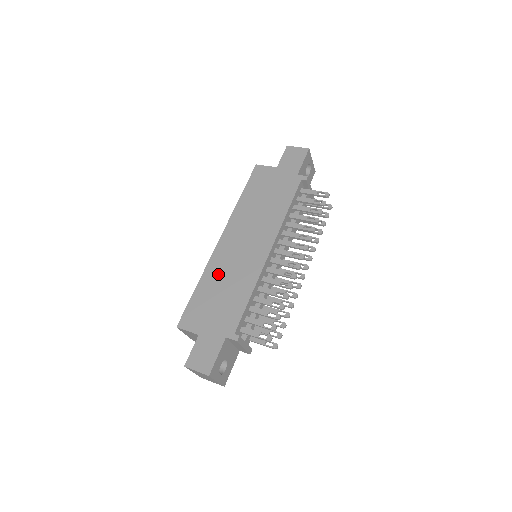
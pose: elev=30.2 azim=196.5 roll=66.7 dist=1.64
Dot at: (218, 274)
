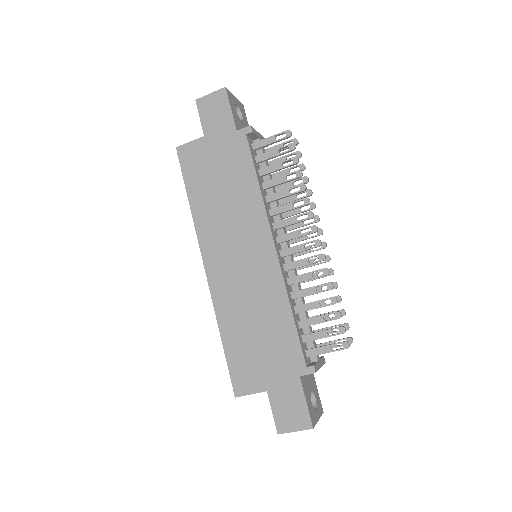
Dot at: (235, 310)
